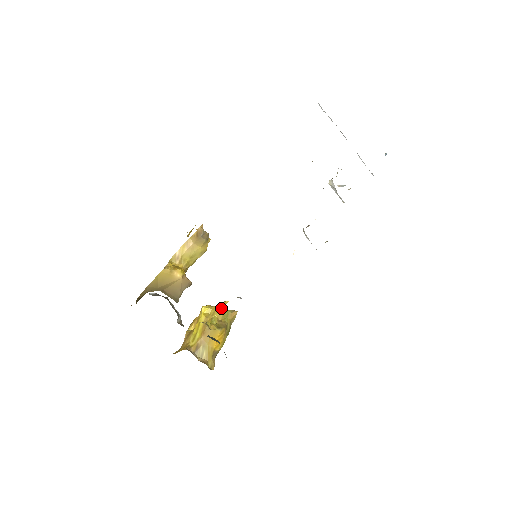
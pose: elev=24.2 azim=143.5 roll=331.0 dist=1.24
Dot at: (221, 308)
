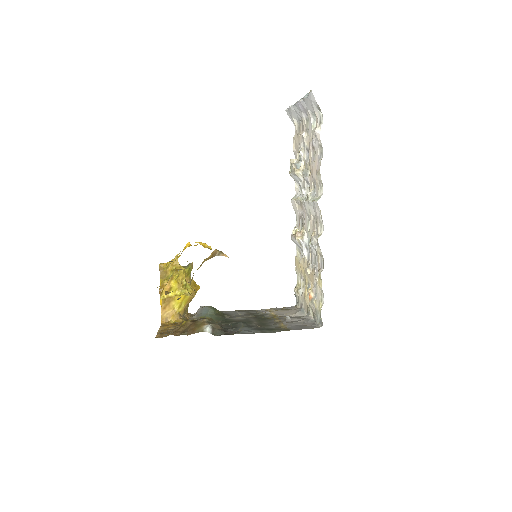
Dot at: (184, 269)
